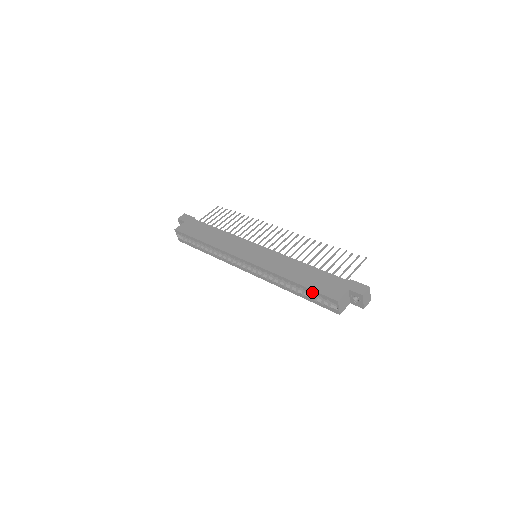
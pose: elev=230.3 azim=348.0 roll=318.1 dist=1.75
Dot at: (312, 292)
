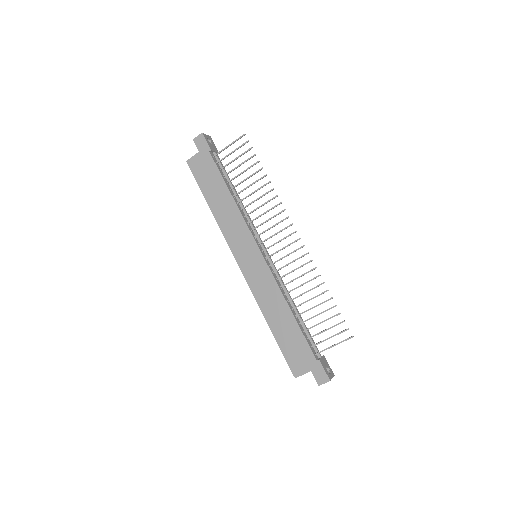
Dot at: (281, 349)
